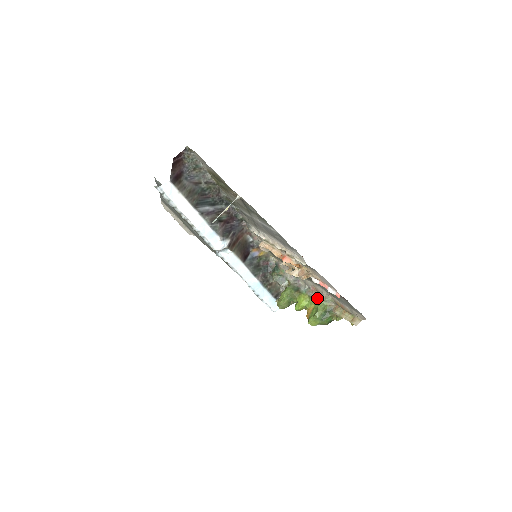
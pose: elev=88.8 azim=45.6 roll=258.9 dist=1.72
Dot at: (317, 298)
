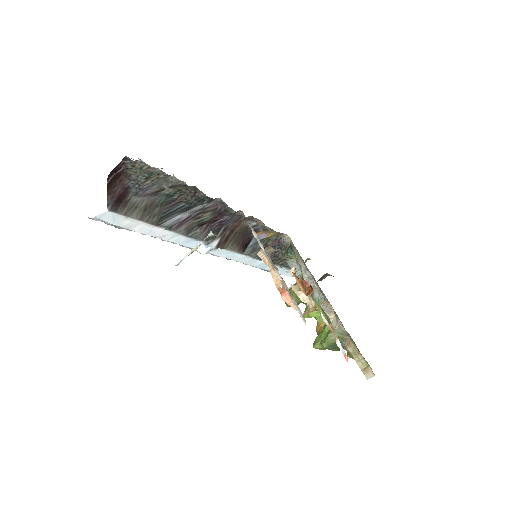
Dot at: (330, 318)
